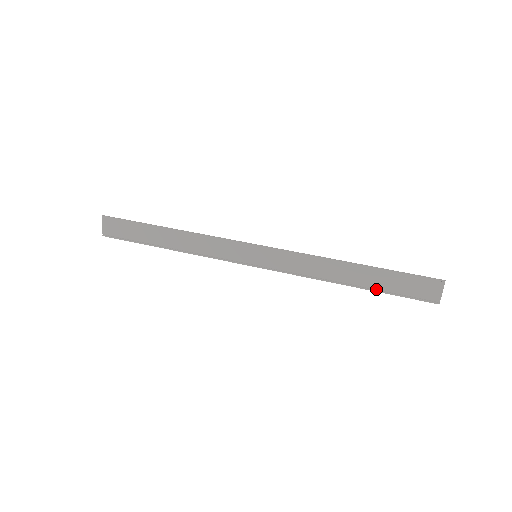
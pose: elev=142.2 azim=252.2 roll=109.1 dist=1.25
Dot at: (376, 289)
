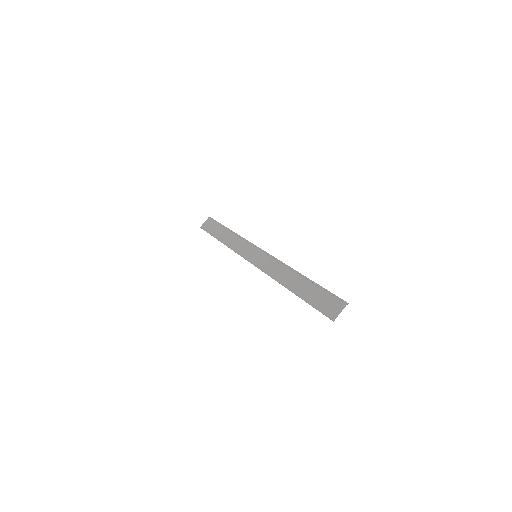
Dot at: (303, 297)
